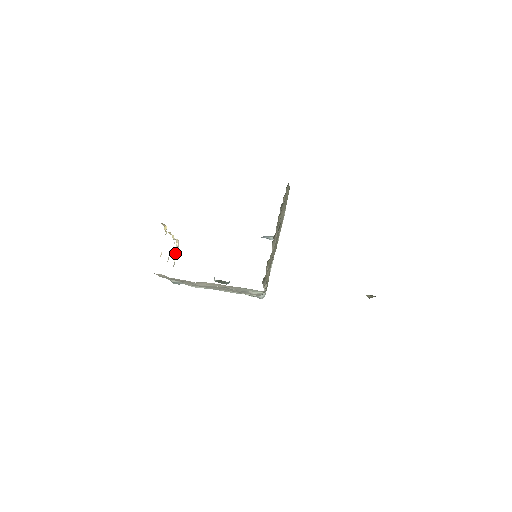
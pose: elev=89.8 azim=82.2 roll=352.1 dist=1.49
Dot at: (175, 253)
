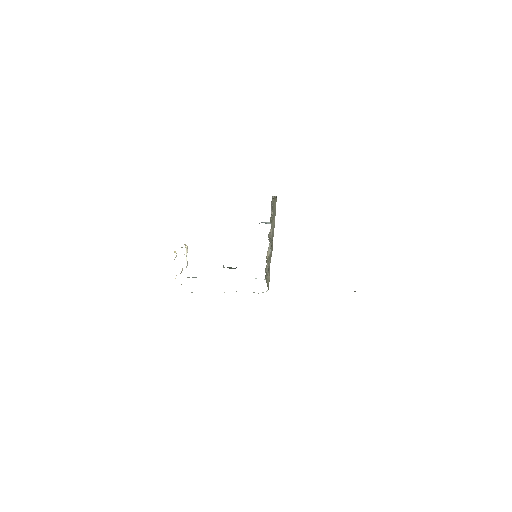
Dot at: (186, 254)
